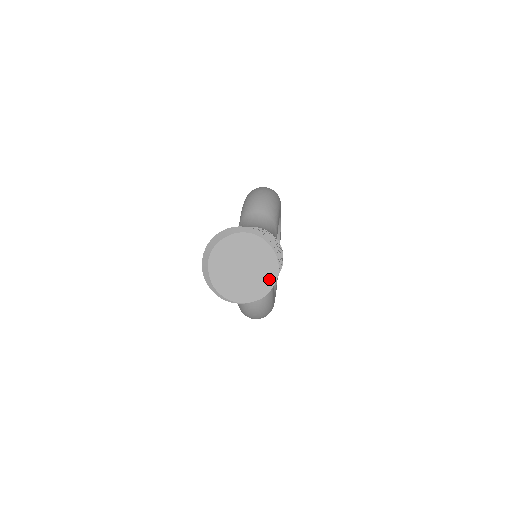
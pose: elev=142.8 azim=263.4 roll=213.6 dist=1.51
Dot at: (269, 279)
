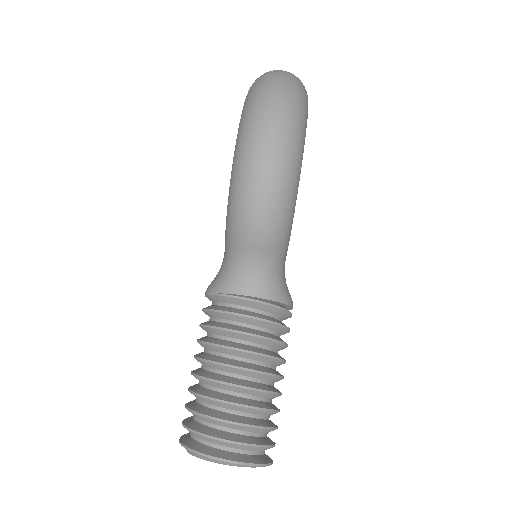
Dot at: occluded
